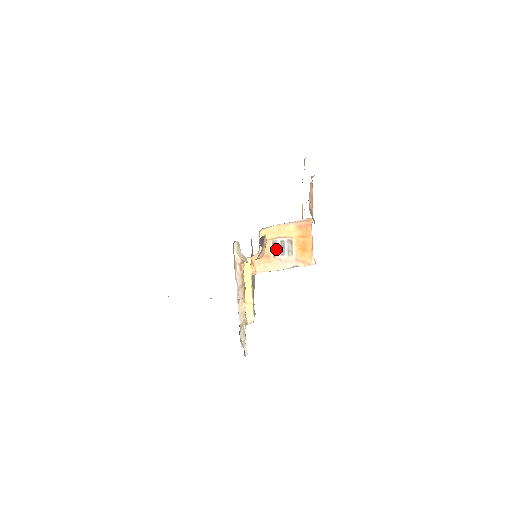
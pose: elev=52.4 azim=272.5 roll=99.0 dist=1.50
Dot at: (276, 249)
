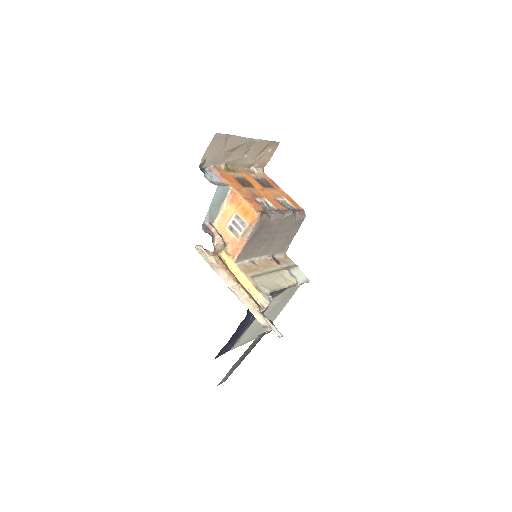
Dot at: (234, 231)
